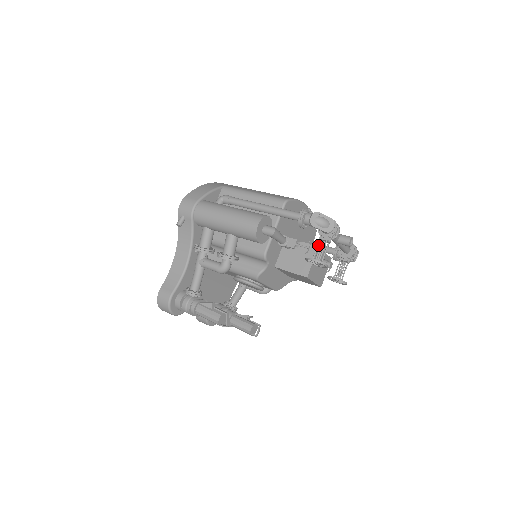
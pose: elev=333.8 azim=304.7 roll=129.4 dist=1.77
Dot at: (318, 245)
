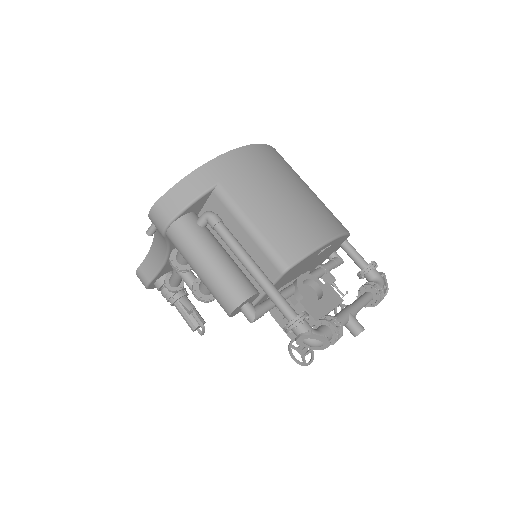
Dot at: occluded
